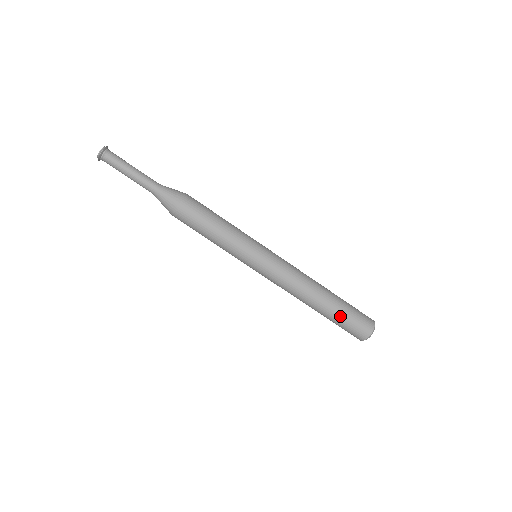
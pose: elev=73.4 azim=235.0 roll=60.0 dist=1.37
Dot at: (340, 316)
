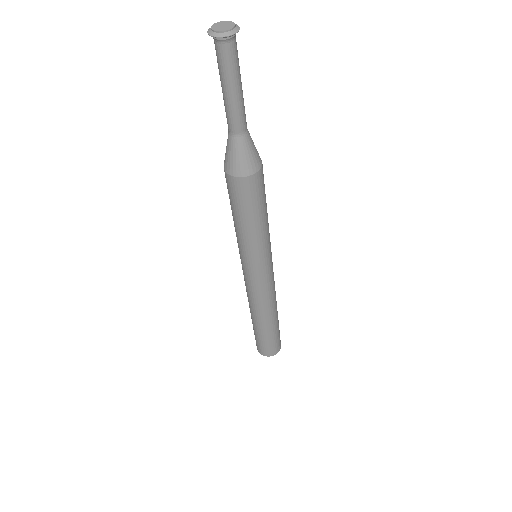
Dot at: (263, 337)
